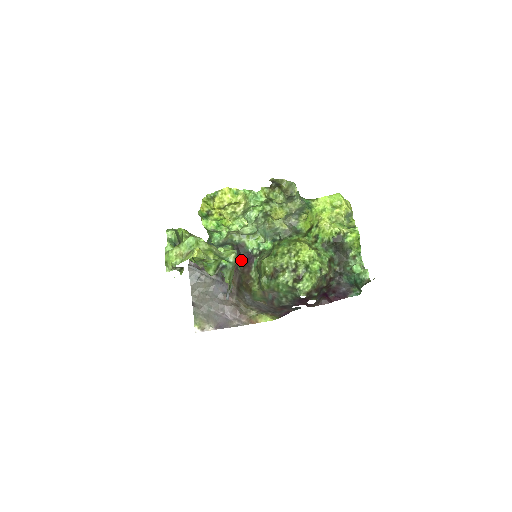
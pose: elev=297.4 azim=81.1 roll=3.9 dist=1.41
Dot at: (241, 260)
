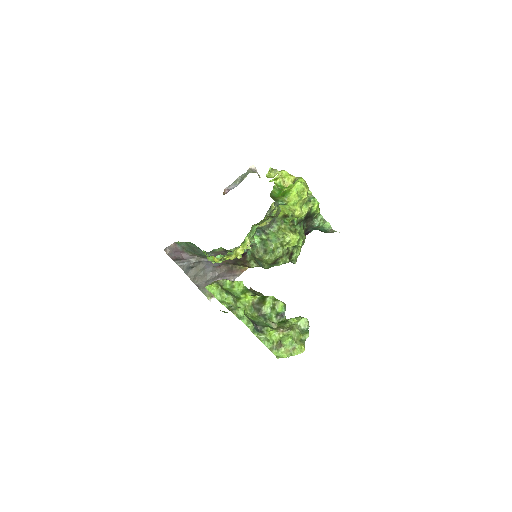
Dot at: occluded
